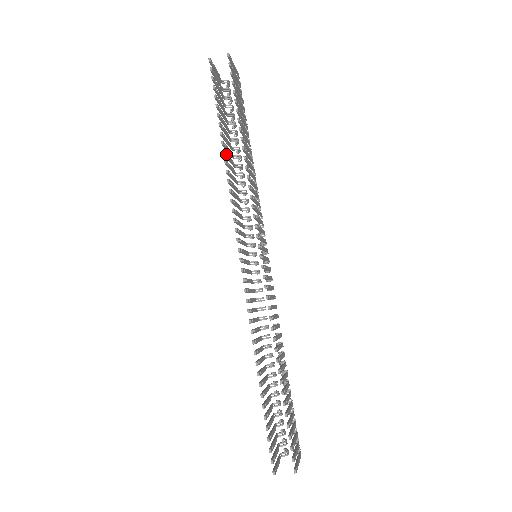
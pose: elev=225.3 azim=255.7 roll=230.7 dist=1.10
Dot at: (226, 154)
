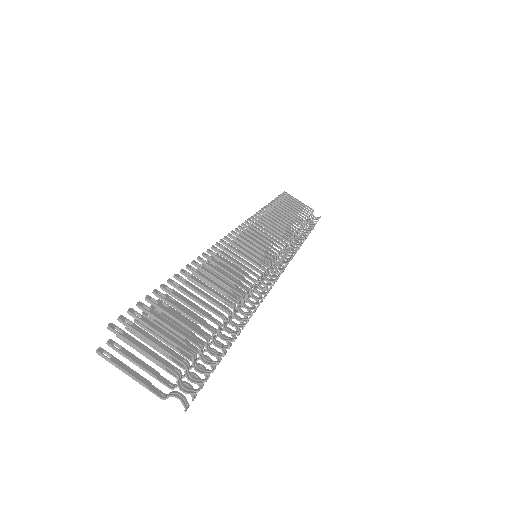
Dot at: occluded
